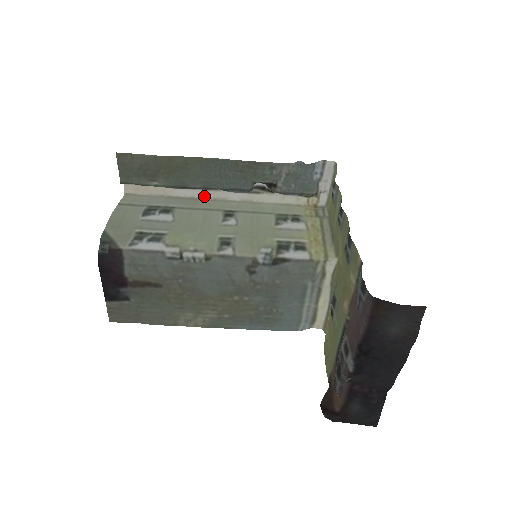
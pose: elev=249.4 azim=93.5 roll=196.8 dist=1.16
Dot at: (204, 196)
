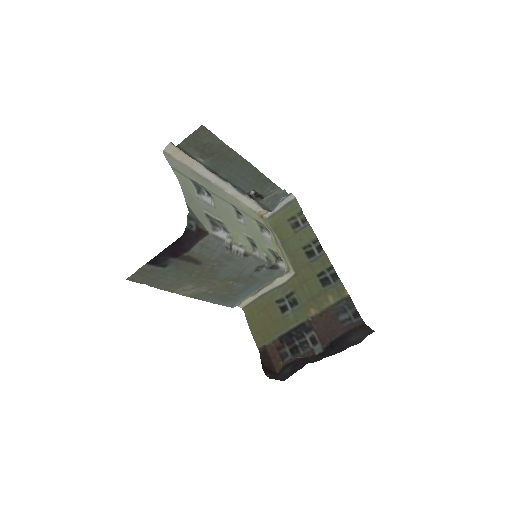
Dot at: (213, 181)
